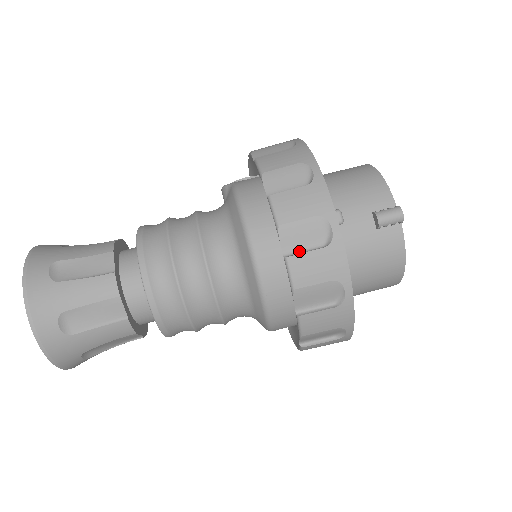
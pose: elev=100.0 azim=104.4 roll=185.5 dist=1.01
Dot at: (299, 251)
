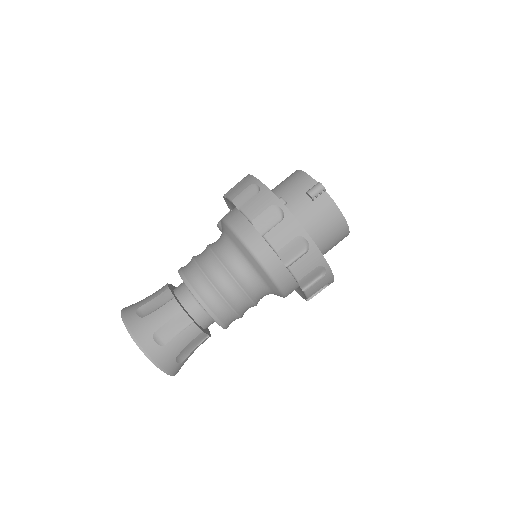
Dot at: (269, 230)
